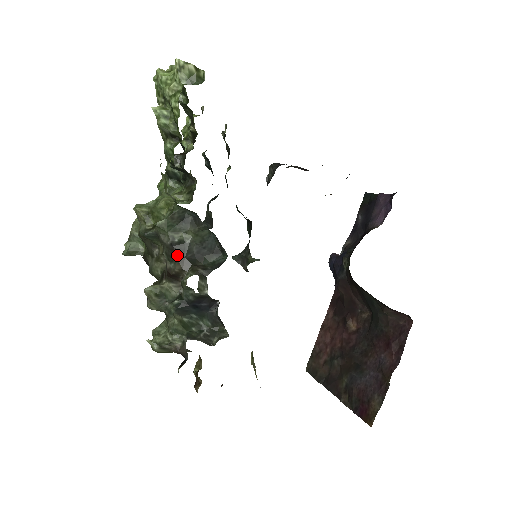
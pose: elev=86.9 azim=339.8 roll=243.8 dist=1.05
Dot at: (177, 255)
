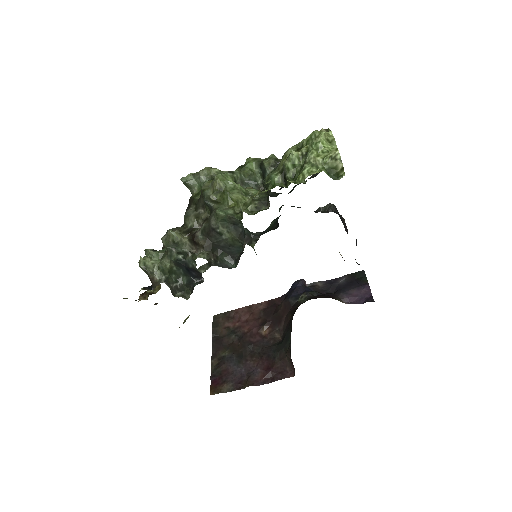
Dot at: (209, 236)
